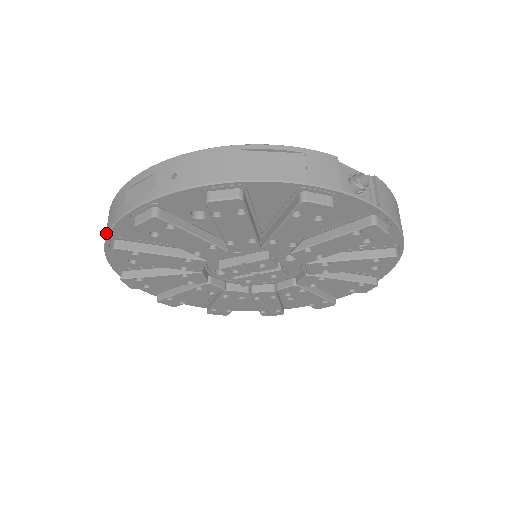
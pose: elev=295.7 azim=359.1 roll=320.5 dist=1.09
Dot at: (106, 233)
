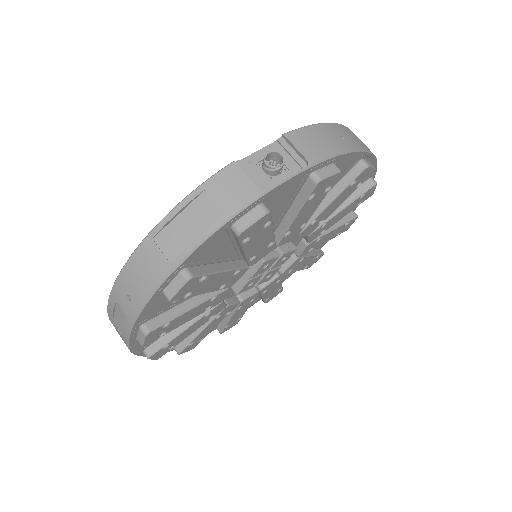
Dot at: occluded
